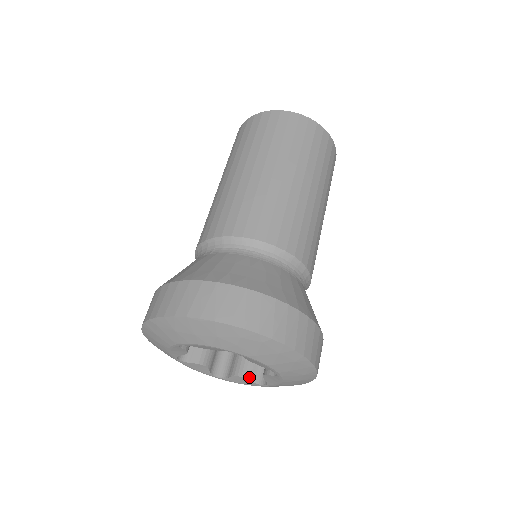
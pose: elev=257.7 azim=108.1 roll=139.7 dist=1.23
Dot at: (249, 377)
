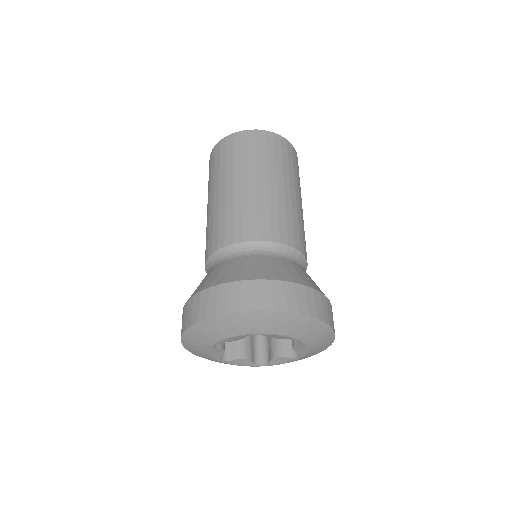
Dot at: (285, 355)
